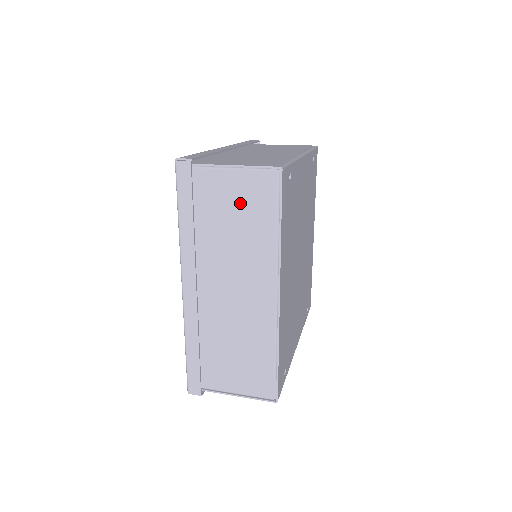
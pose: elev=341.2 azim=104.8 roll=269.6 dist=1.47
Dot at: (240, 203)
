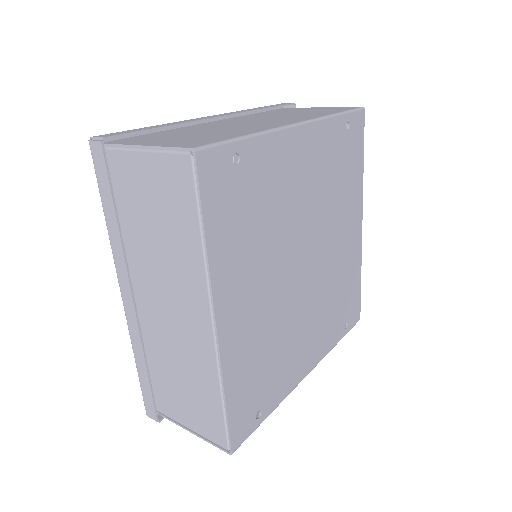
Dot at: (159, 197)
